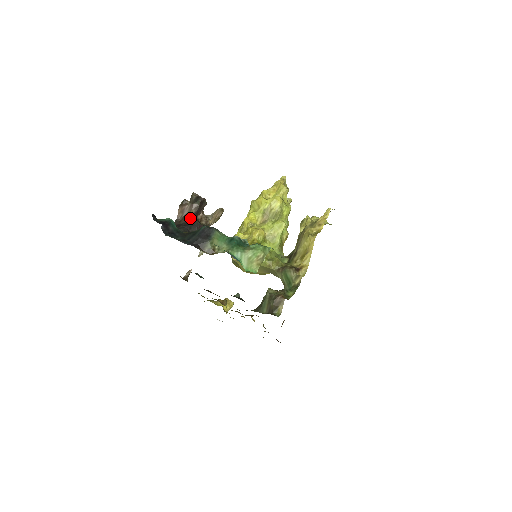
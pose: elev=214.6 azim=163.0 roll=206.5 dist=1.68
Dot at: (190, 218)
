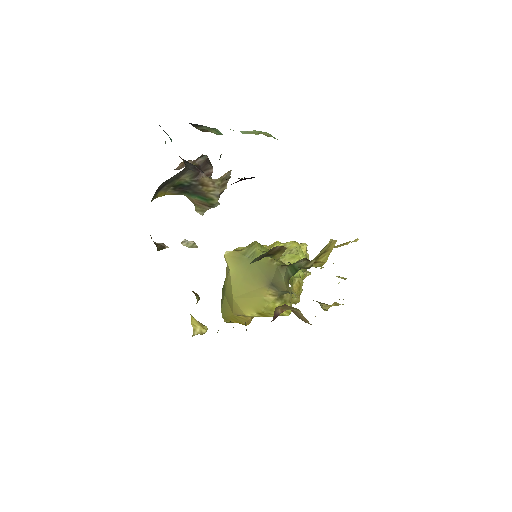
Dot at: occluded
